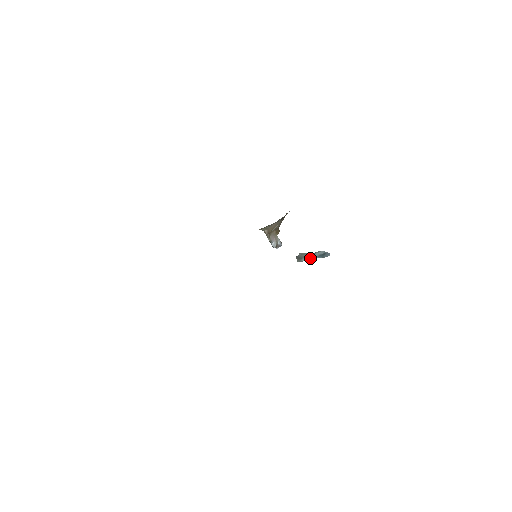
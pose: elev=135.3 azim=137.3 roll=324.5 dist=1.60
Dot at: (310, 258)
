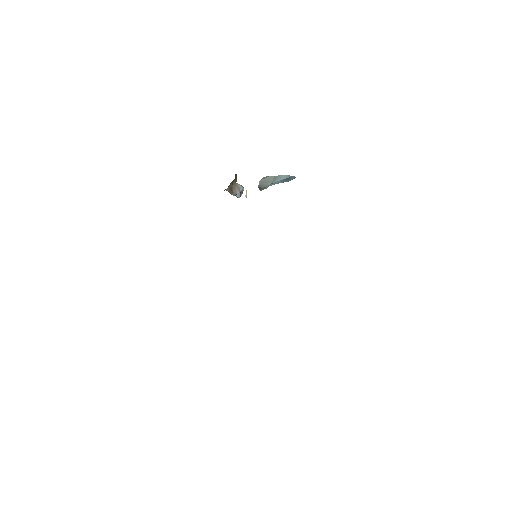
Dot at: (273, 184)
